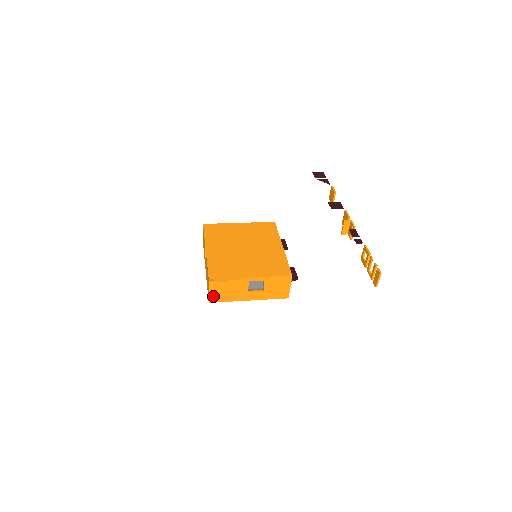
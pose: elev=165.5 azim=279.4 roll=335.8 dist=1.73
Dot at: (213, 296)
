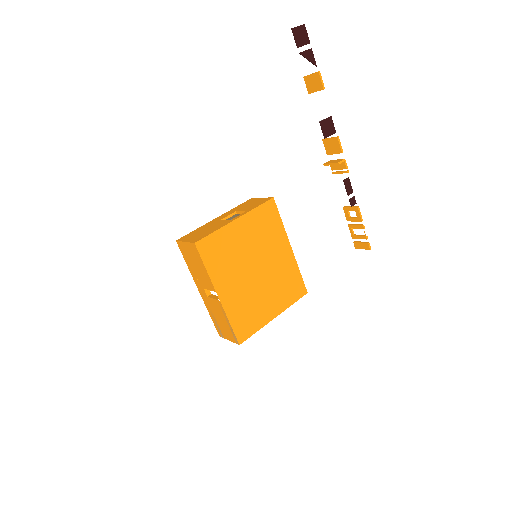
Dot at: occluded
